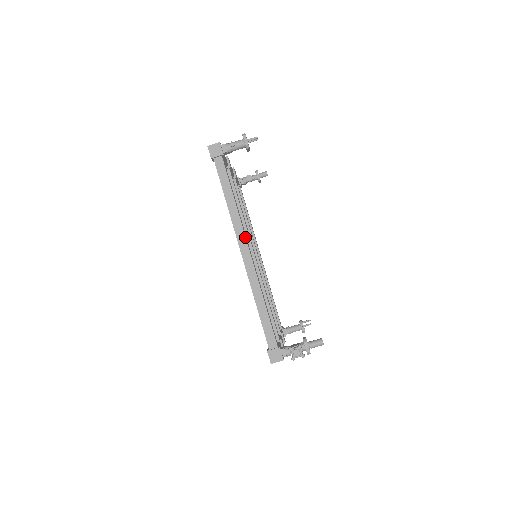
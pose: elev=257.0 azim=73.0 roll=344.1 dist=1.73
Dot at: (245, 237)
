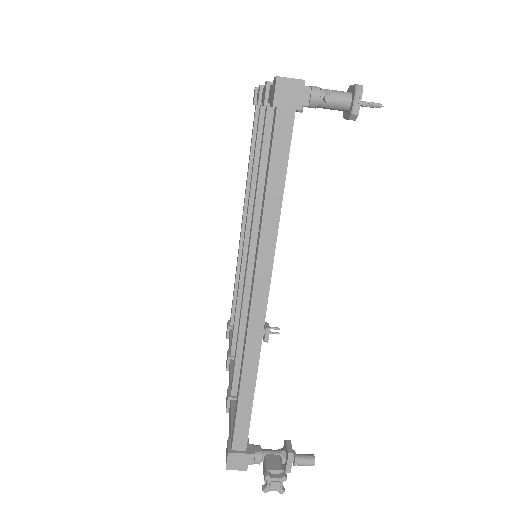
Dot at: (270, 279)
